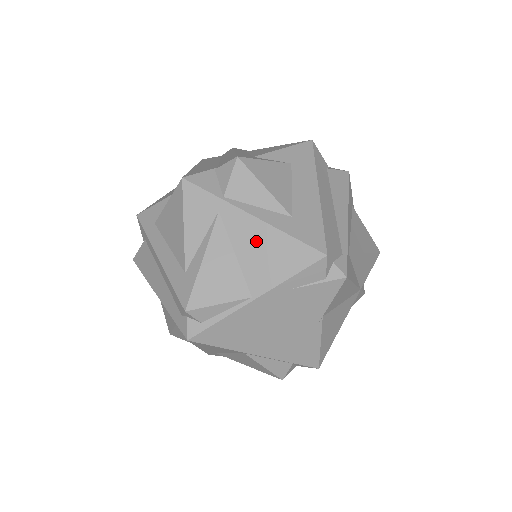
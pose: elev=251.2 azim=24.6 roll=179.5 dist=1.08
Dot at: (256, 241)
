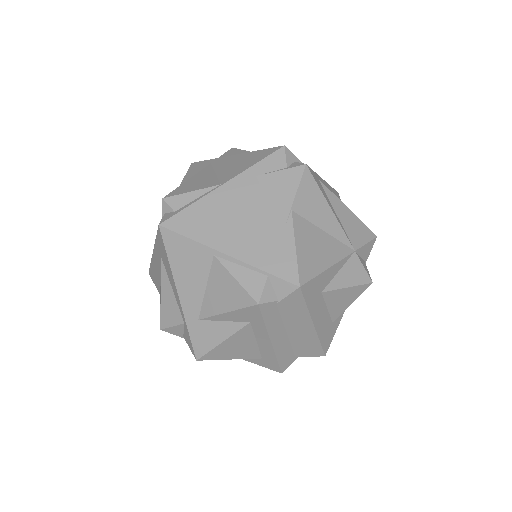
Dot at: (233, 162)
